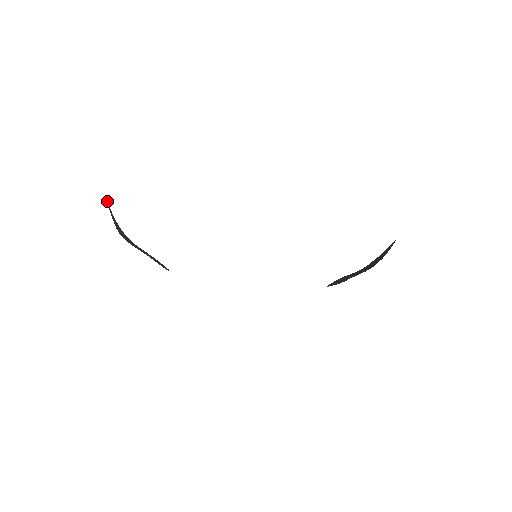
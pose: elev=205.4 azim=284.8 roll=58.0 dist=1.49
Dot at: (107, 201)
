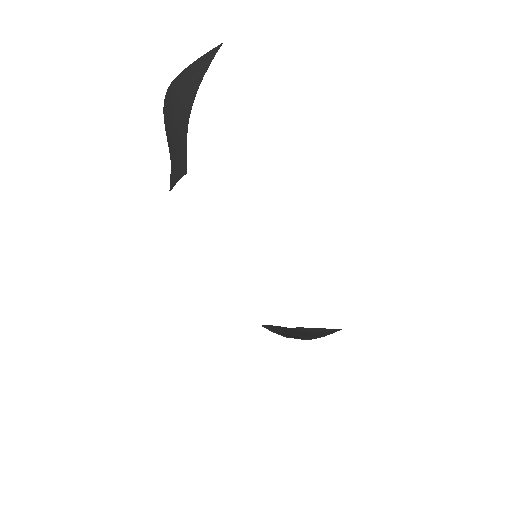
Dot at: occluded
